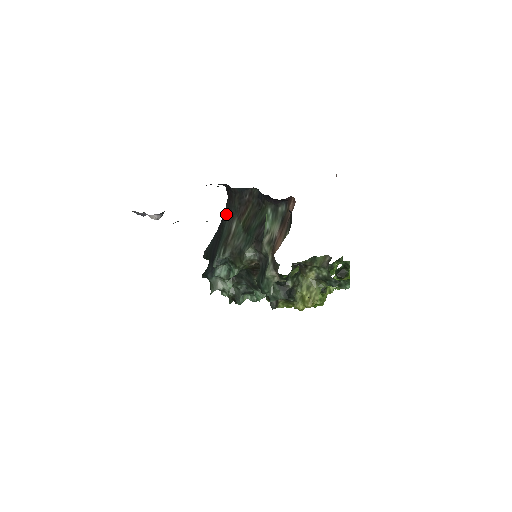
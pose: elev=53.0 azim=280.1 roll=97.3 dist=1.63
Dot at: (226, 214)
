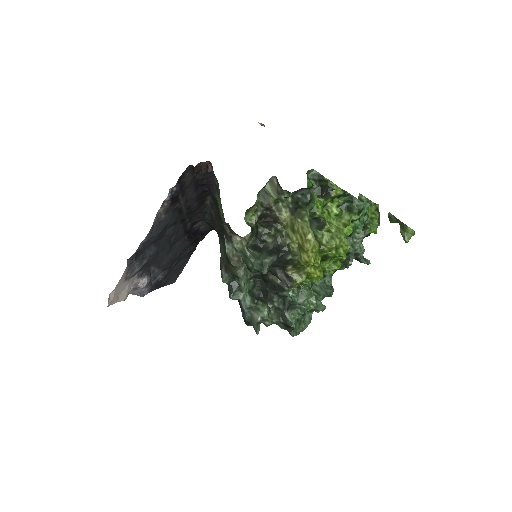
Dot at: occluded
